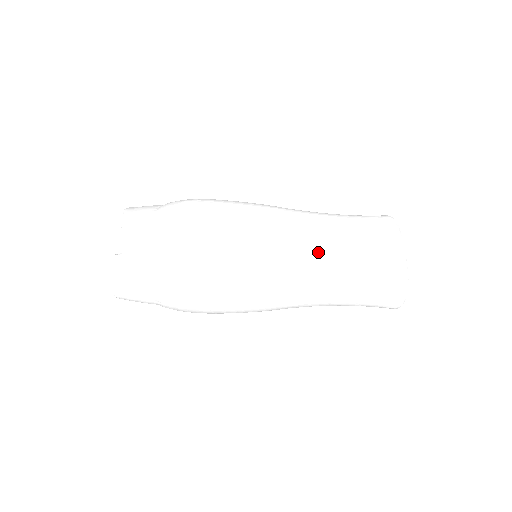
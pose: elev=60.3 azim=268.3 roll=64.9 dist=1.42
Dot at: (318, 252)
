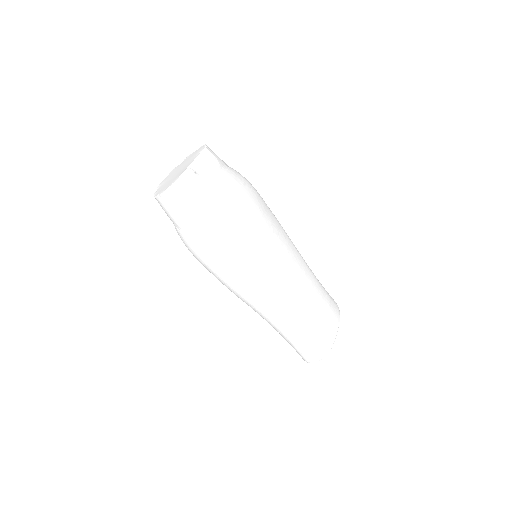
Dot at: (301, 288)
